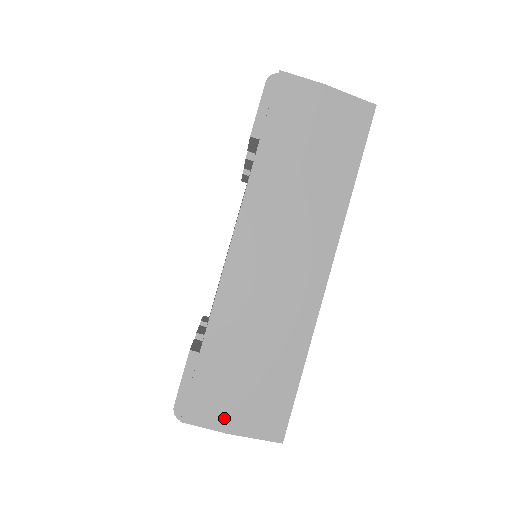
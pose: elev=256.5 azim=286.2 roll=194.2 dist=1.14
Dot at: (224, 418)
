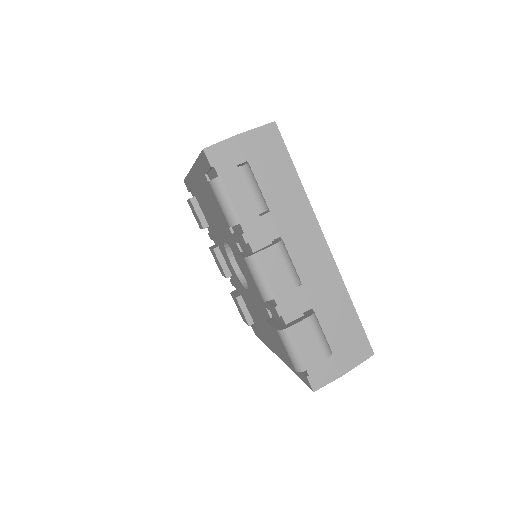
Dot at: occluded
